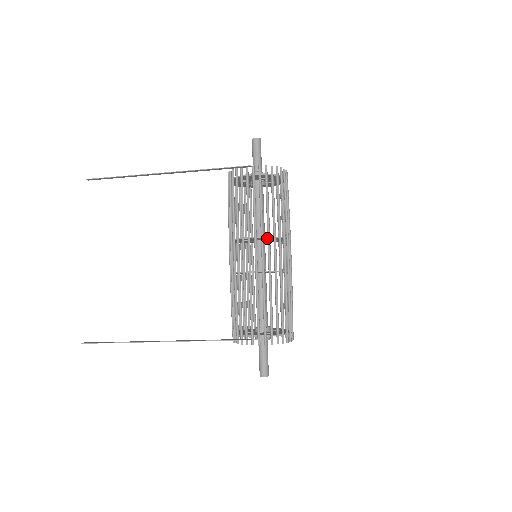
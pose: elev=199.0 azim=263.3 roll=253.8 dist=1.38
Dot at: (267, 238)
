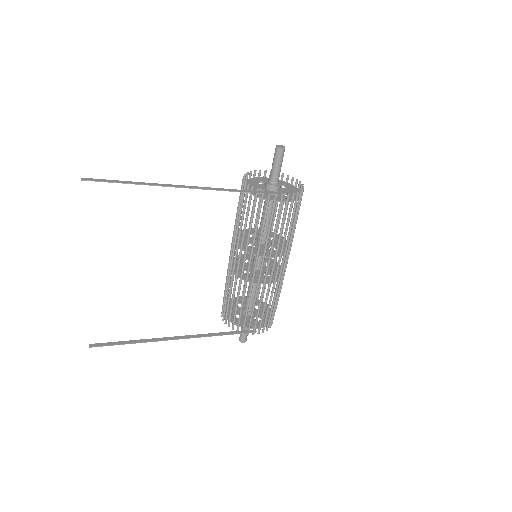
Dot at: (279, 257)
